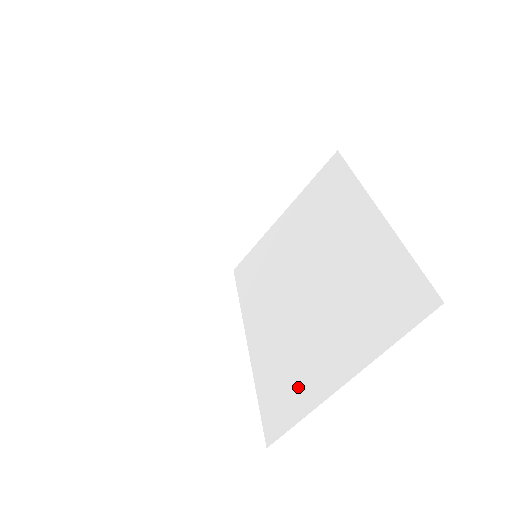
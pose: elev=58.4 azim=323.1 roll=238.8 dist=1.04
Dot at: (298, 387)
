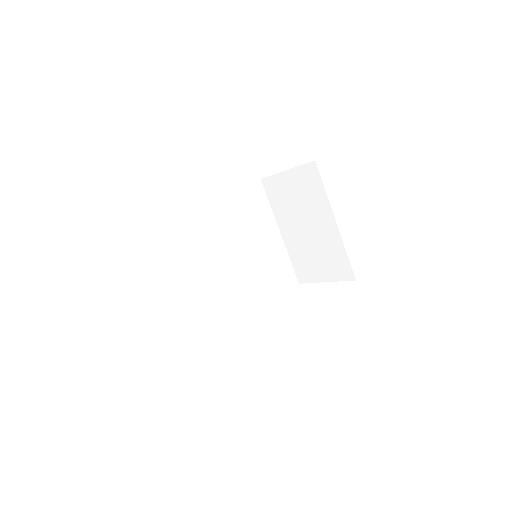
Dot at: occluded
